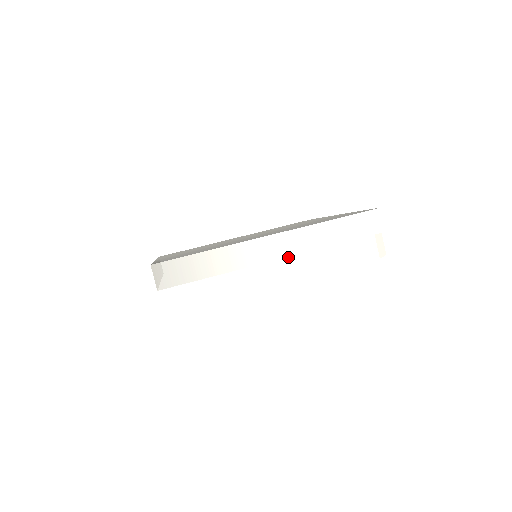
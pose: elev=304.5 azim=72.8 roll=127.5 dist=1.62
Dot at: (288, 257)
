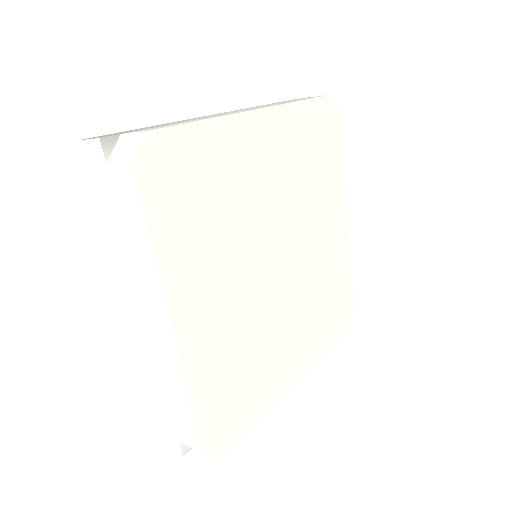
Dot at: occluded
